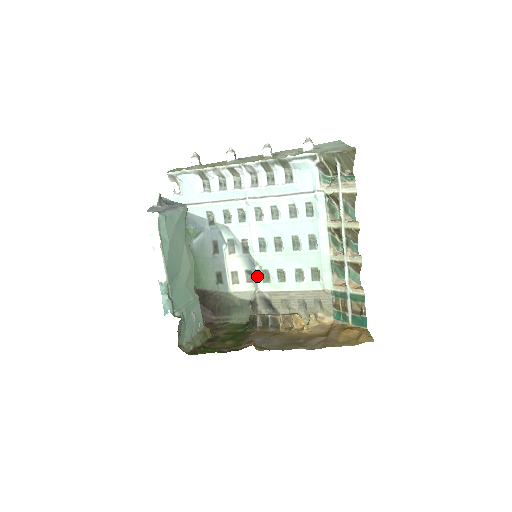
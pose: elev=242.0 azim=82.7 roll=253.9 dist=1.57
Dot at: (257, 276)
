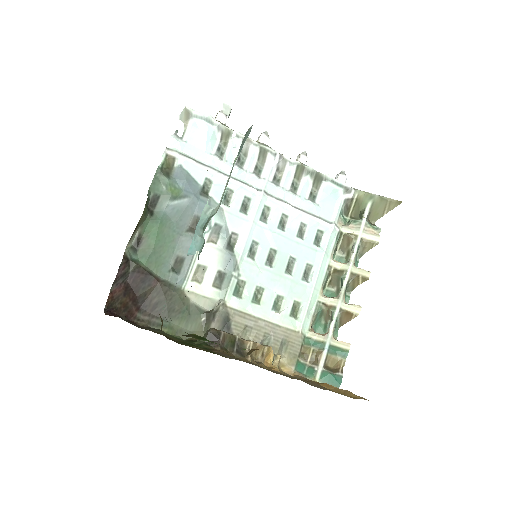
Dot at: (231, 283)
